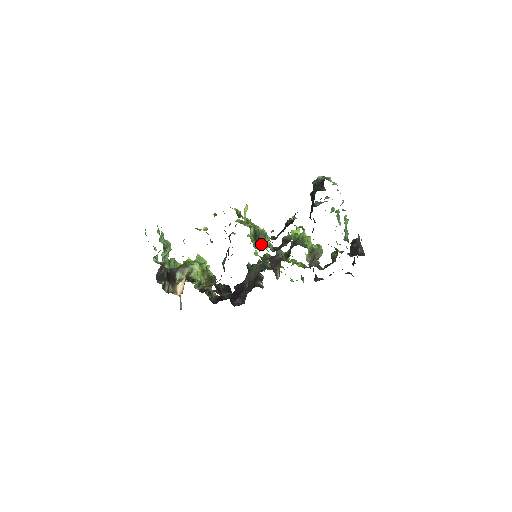
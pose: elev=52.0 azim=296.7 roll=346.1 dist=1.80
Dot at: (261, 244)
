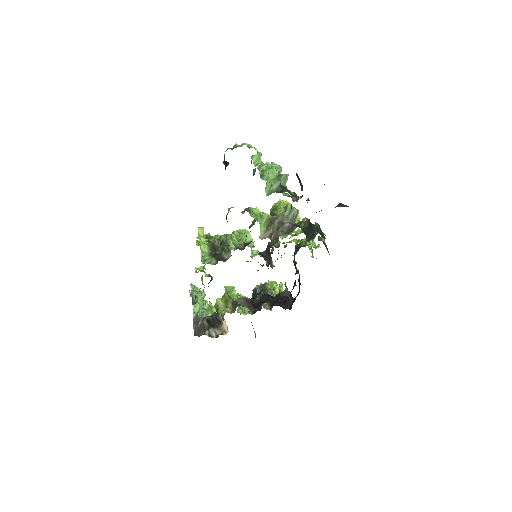
Dot at: (226, 253)
